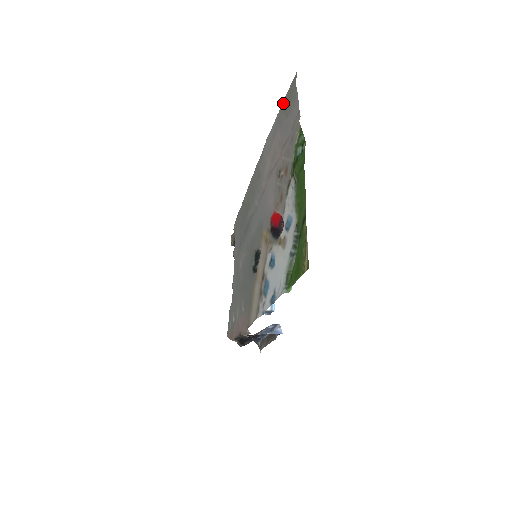
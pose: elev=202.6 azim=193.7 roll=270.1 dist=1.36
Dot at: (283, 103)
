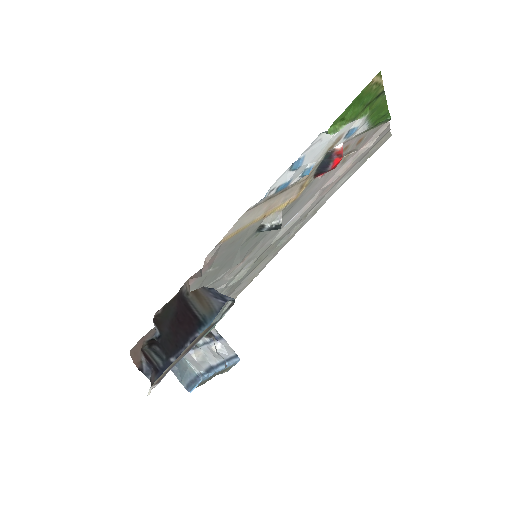
Dot at: (367, 157)
